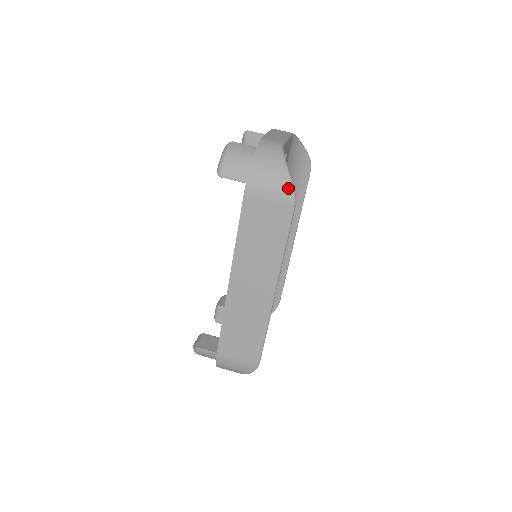
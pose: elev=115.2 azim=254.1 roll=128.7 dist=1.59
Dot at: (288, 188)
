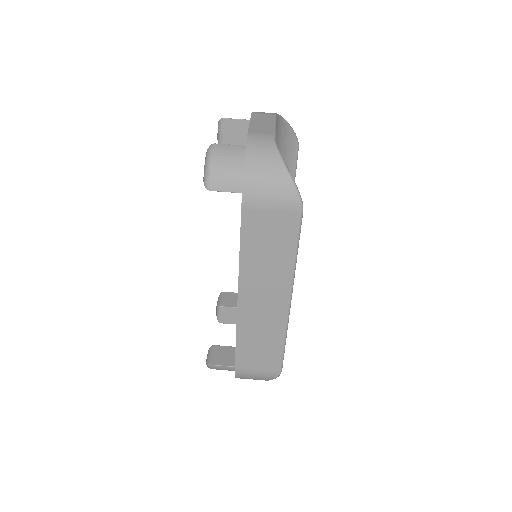
Dot at: (292, 193)
